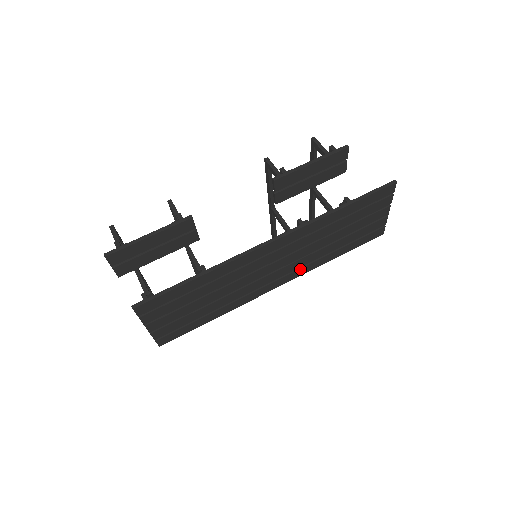
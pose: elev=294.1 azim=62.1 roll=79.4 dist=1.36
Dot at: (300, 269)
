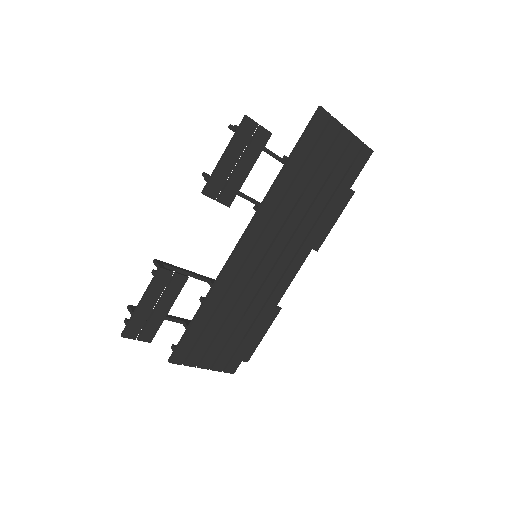
Dot at: (306, 241)
